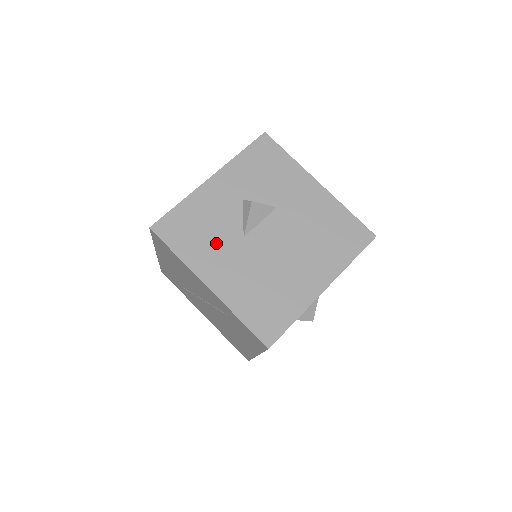
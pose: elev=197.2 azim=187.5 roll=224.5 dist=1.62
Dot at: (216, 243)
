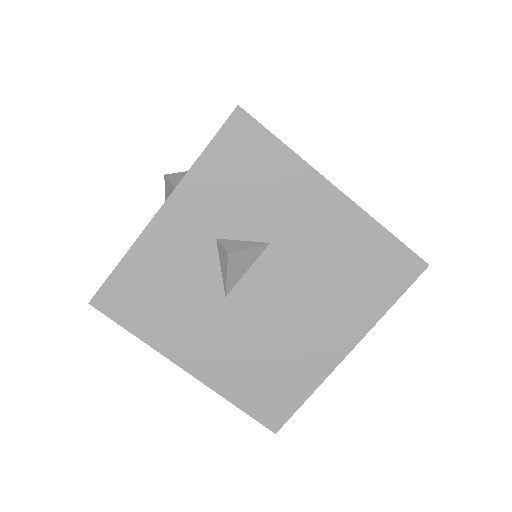
Dot at: (187, 311)
